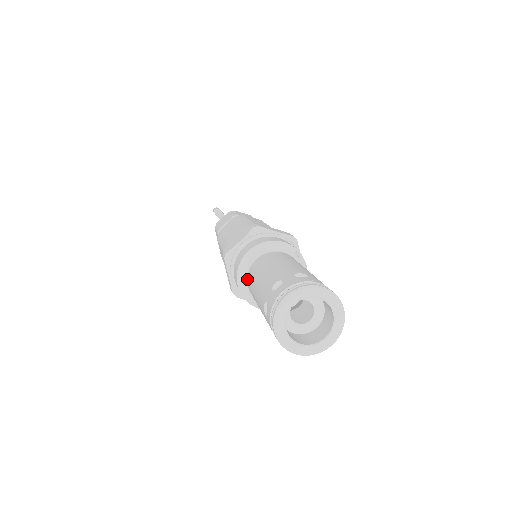
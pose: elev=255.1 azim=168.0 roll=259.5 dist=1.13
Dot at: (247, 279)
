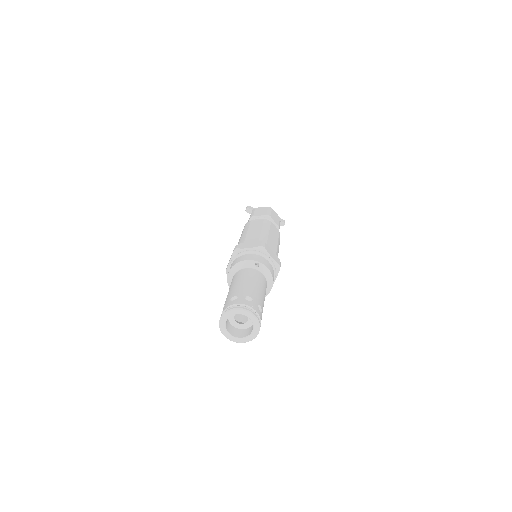
Dot at: occluded
